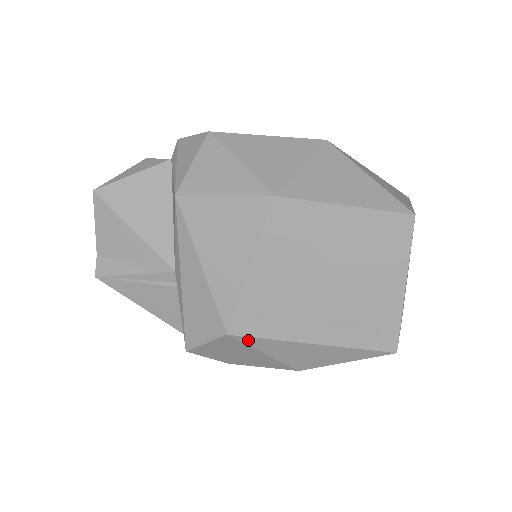
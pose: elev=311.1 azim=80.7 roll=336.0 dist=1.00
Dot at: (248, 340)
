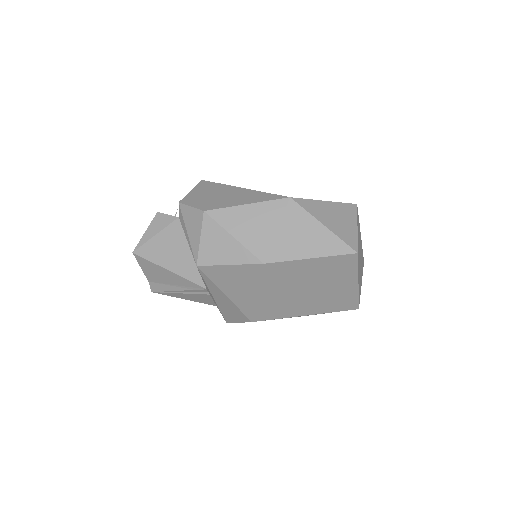
Dot at: (265, 320)
